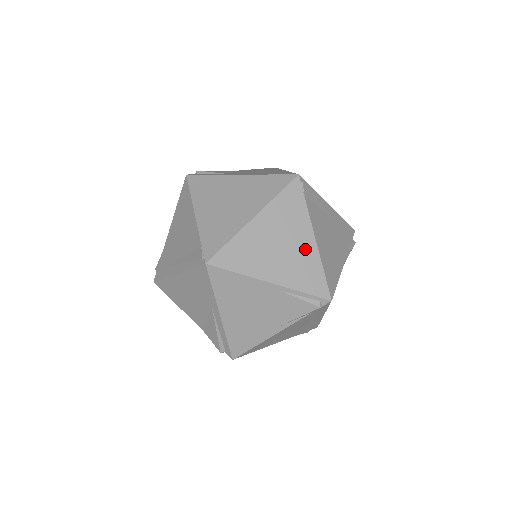
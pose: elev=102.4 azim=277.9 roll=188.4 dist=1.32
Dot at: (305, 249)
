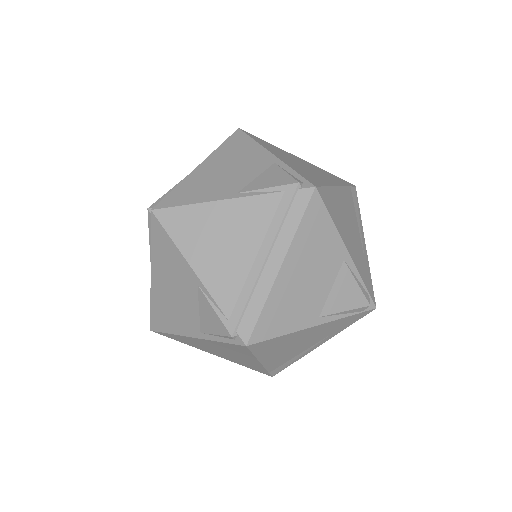
Dot at: (323, 179)
